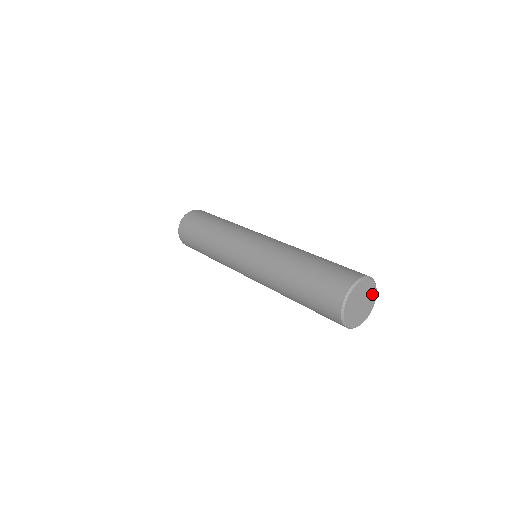
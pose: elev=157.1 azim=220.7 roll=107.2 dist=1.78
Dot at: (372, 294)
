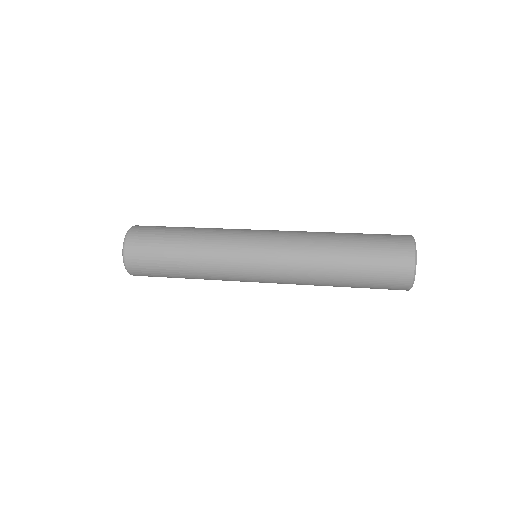
Dot at: occluded
